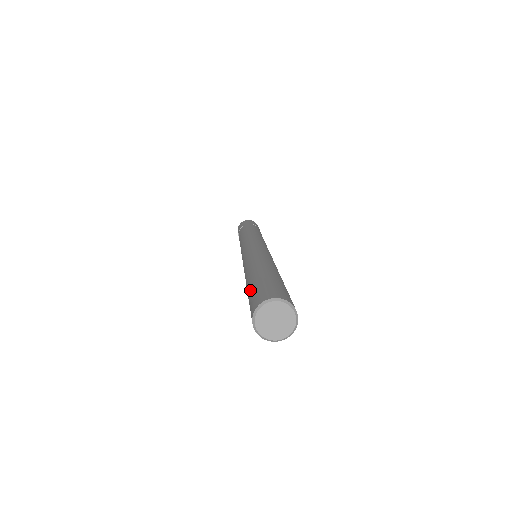
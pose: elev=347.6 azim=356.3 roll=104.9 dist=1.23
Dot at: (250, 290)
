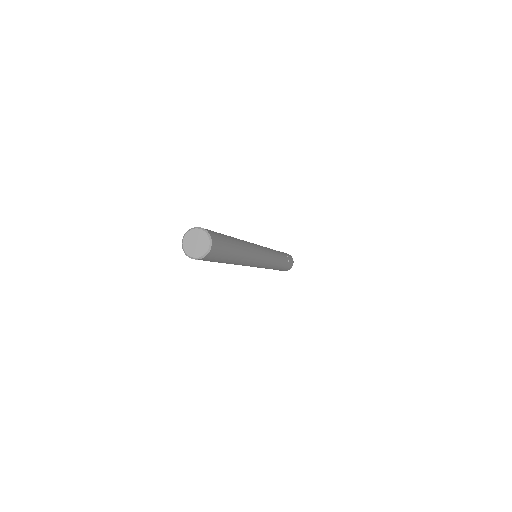
Dot at: occluded
